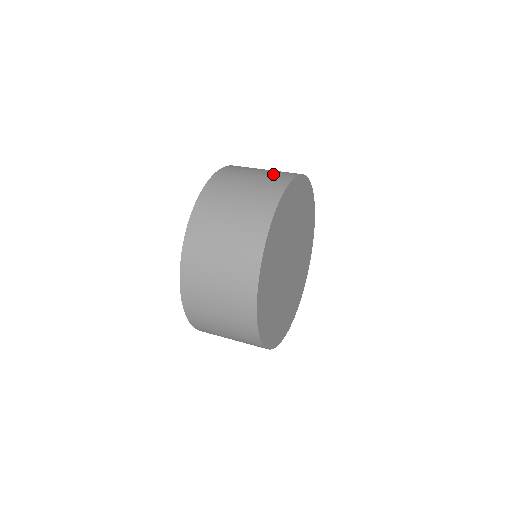
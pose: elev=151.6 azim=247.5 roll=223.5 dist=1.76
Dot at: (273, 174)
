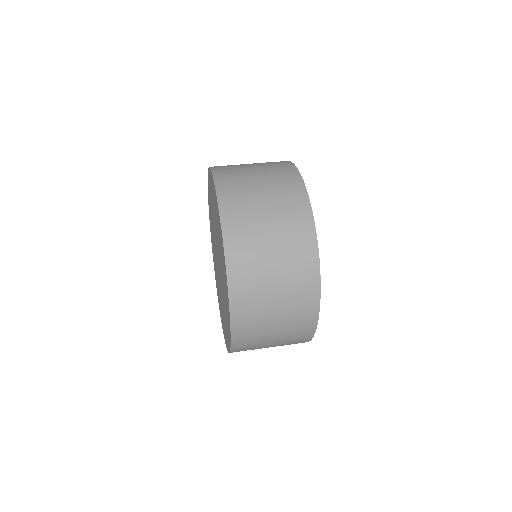
Dot at: occluded
